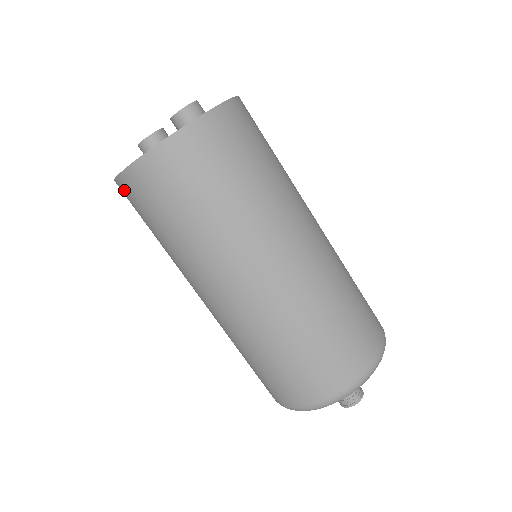
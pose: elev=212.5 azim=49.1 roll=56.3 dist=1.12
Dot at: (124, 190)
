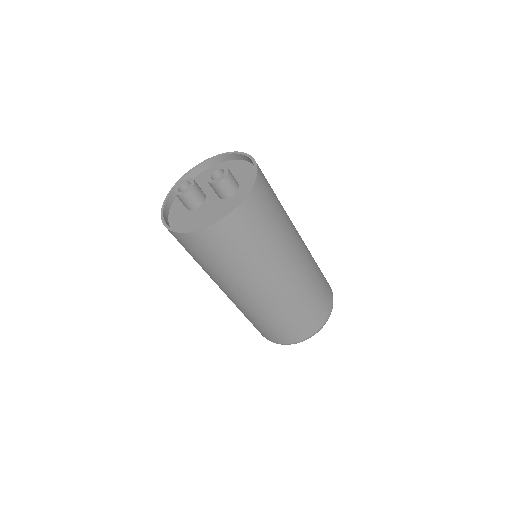
Dot at: (180, 239)
